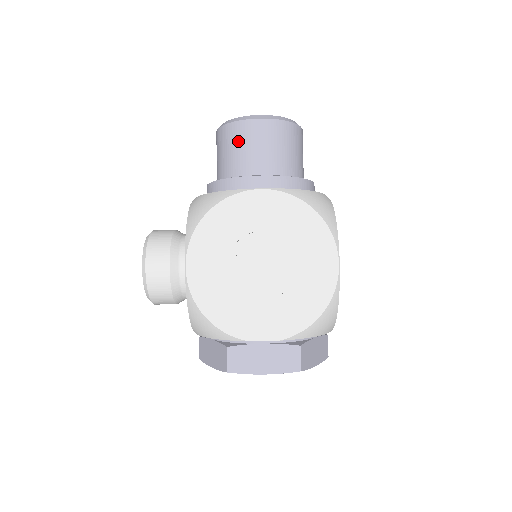
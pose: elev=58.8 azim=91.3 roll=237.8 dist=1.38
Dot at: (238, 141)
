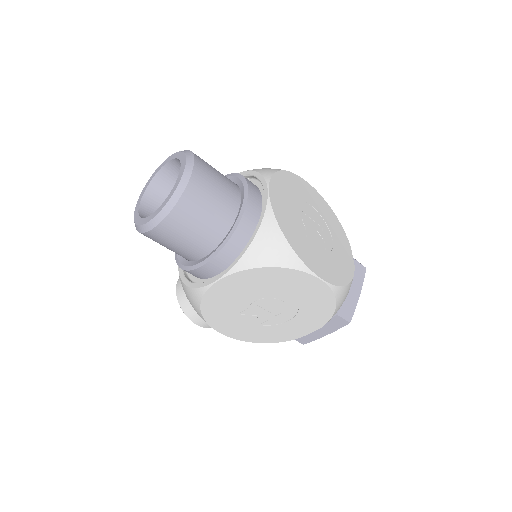
Dot at: (162, 243)
